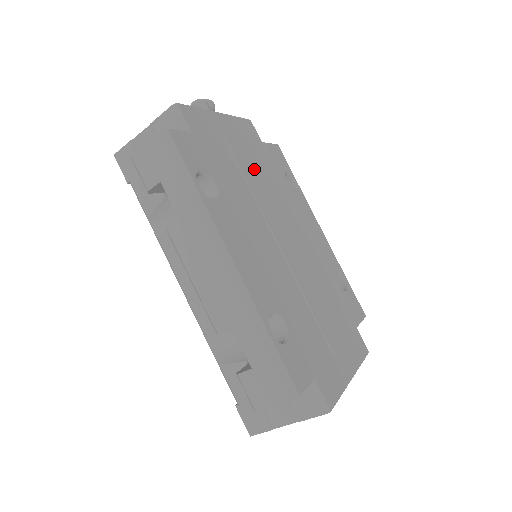
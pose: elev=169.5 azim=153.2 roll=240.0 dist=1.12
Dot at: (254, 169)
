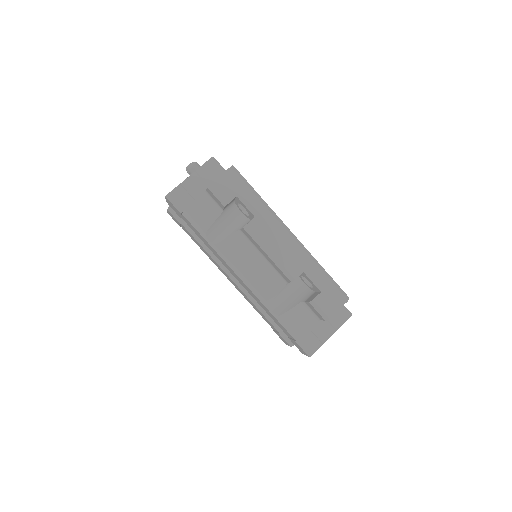
Dot at: occluded
